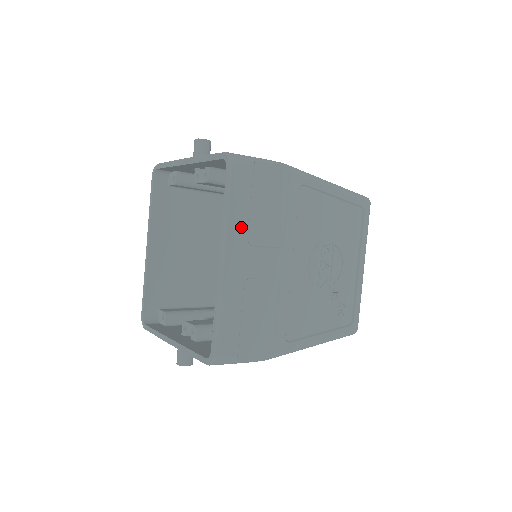
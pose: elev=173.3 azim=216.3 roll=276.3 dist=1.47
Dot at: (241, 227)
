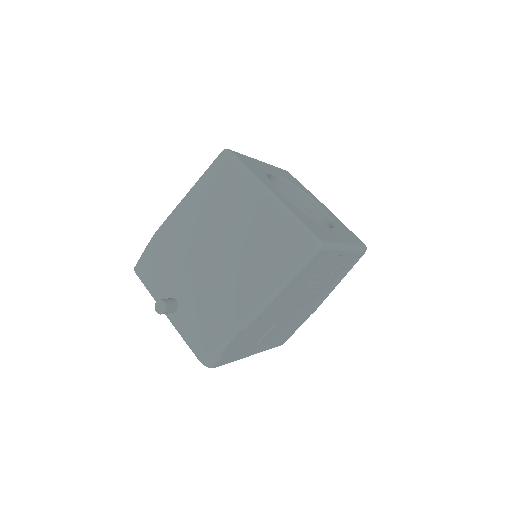
Dot at: (246, 352)
